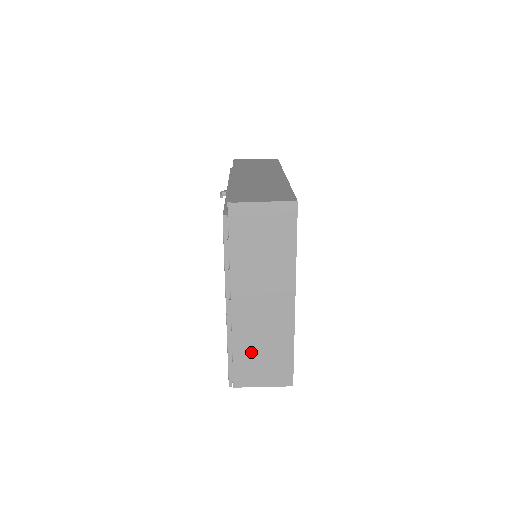
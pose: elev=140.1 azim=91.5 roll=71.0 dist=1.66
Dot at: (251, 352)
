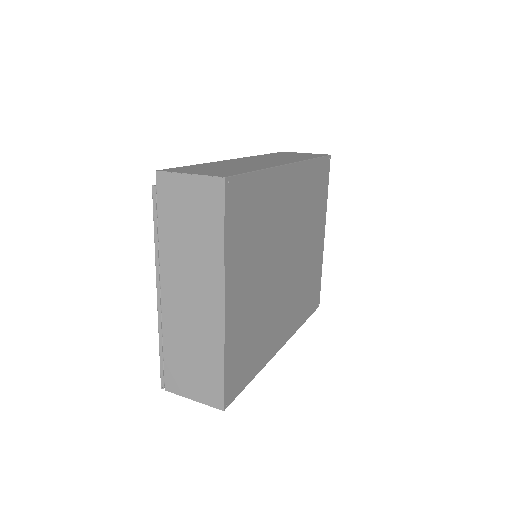
Dot at: (181, 354)
